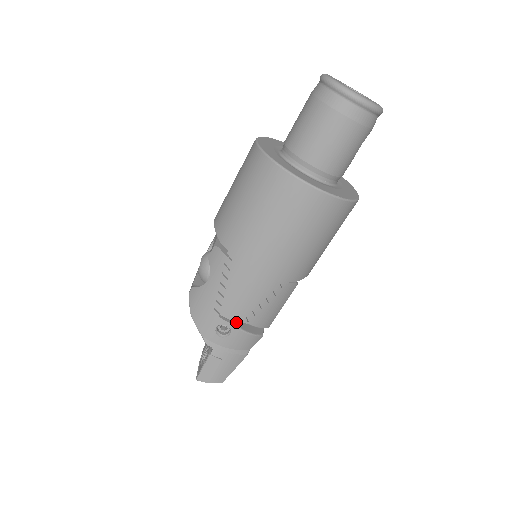
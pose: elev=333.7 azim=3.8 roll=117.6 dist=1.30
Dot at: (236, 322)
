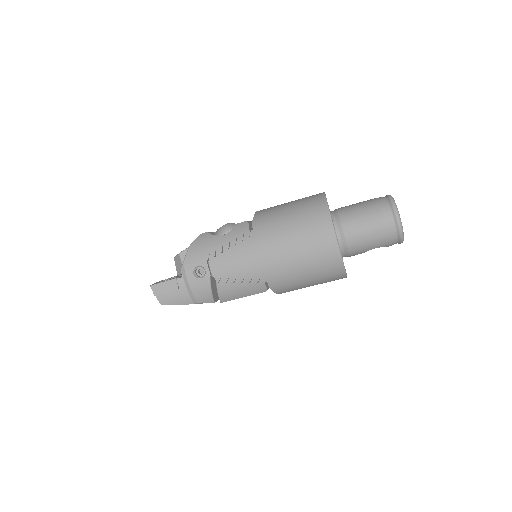
Dot at: (212, 275)
